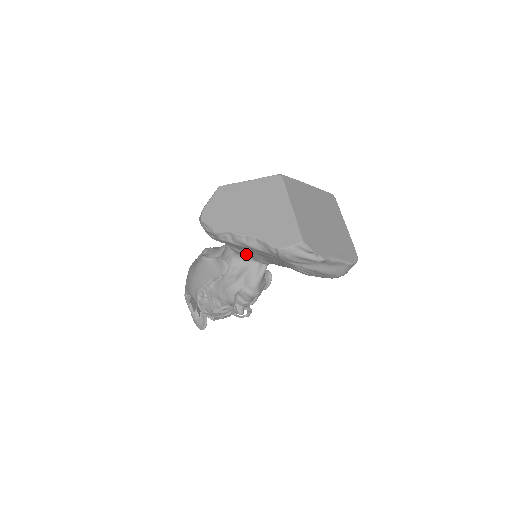
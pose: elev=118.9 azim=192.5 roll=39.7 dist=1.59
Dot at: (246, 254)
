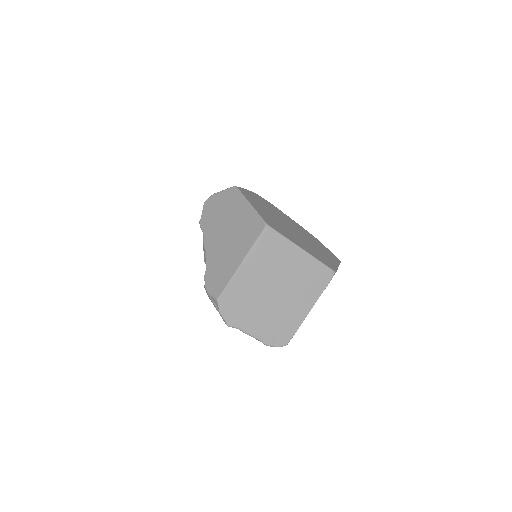
Dot at: occluded
